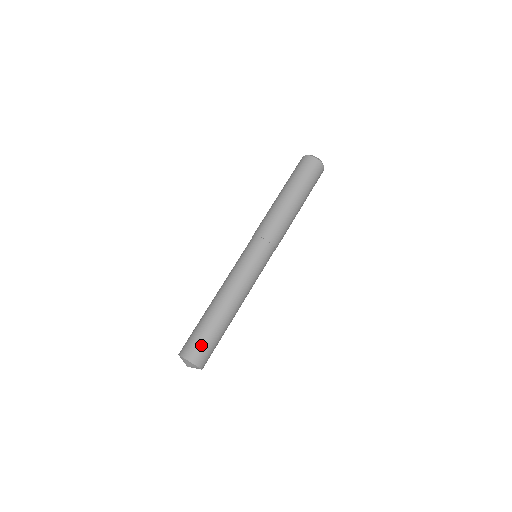
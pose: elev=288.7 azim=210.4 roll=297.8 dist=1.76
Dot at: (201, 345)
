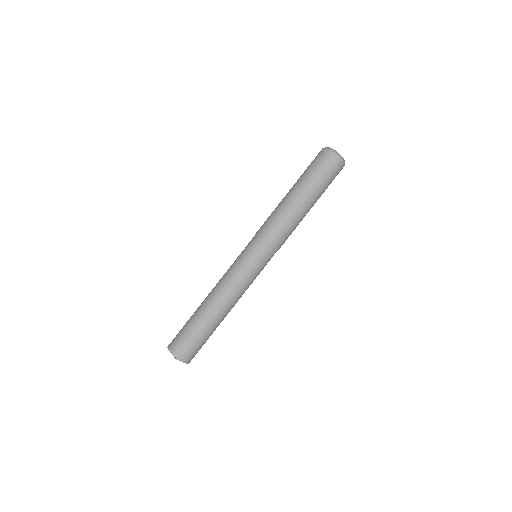
Dot at: (185, 340)
